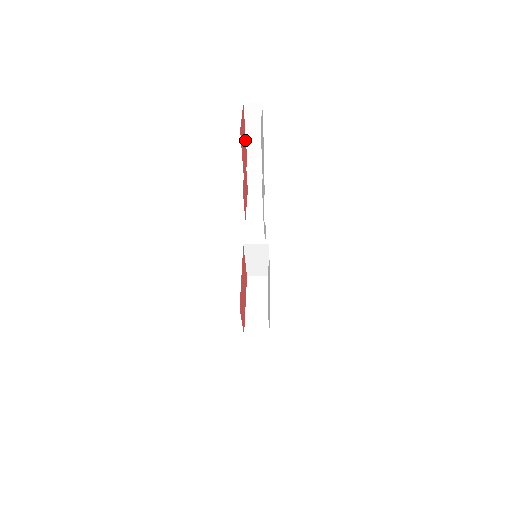
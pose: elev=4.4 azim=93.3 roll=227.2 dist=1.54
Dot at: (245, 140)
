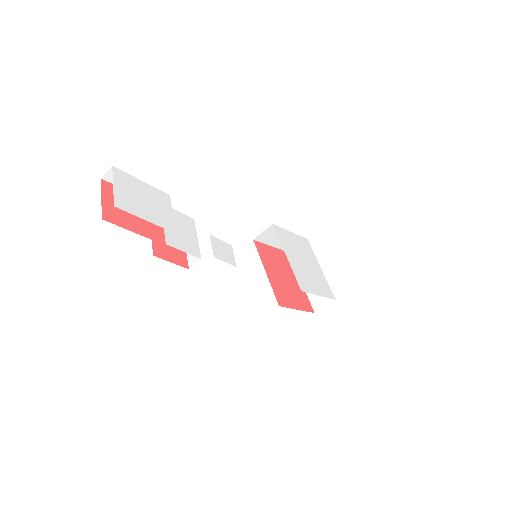
Dot at: occluded
